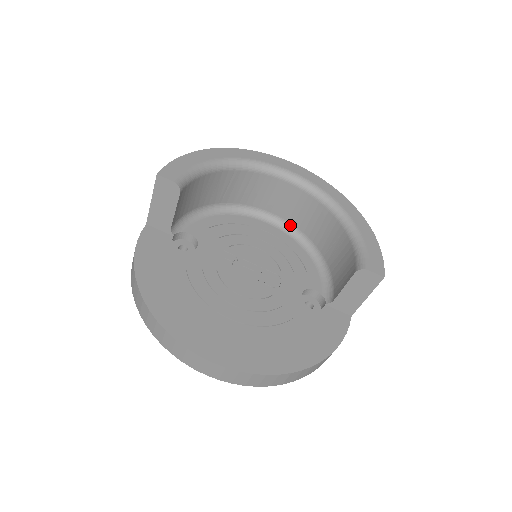
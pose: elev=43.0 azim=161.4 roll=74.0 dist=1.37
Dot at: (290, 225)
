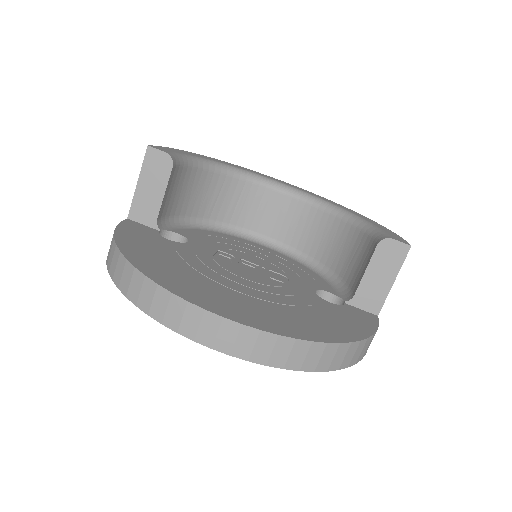
Dot at: (286, 246)
